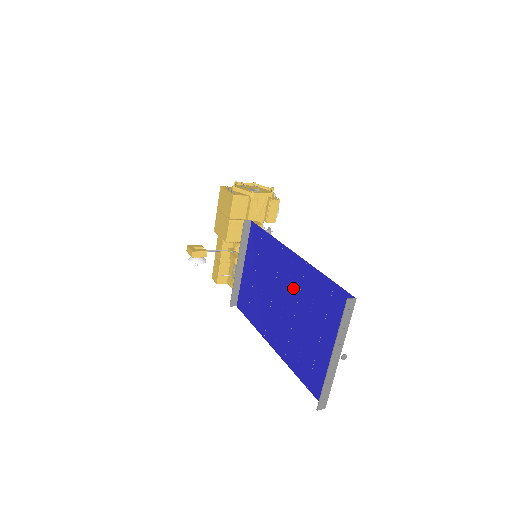
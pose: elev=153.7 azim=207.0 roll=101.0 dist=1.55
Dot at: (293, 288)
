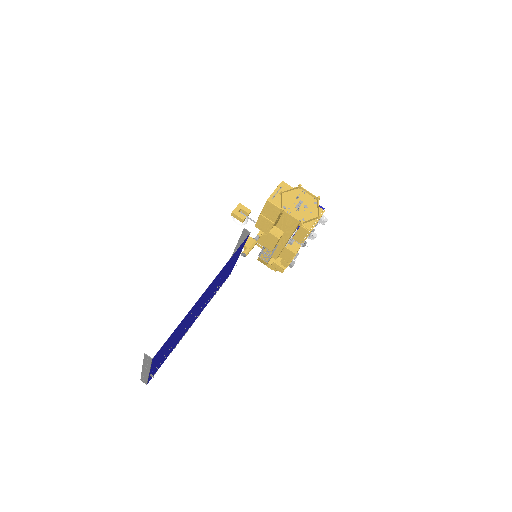
Dot at: (196, 307)
